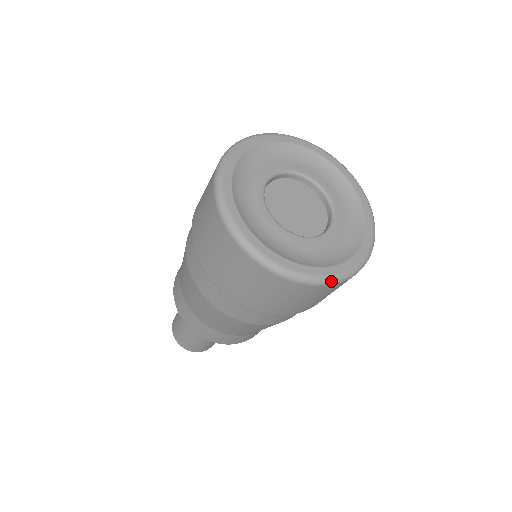
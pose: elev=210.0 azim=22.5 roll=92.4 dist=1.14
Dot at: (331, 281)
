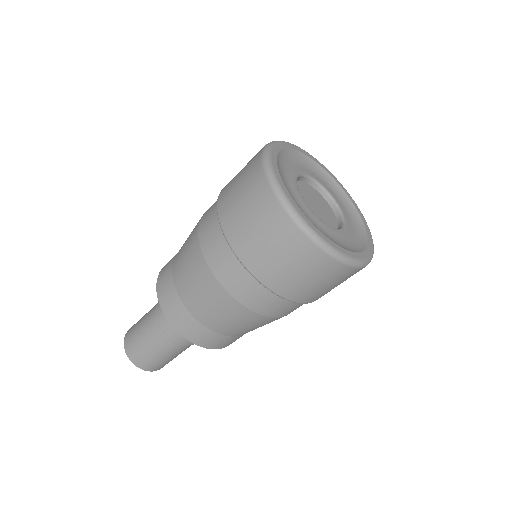
Dot at: (368, 263)
